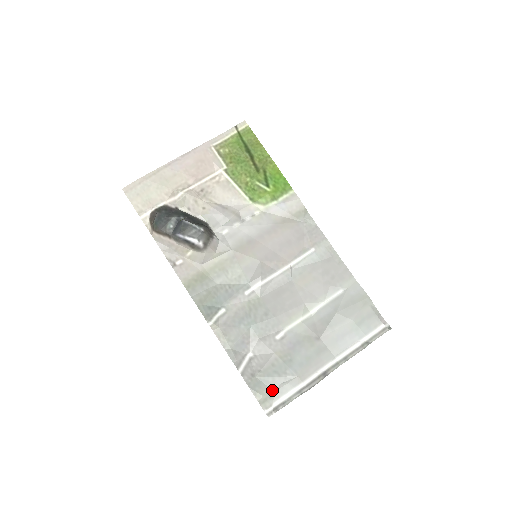
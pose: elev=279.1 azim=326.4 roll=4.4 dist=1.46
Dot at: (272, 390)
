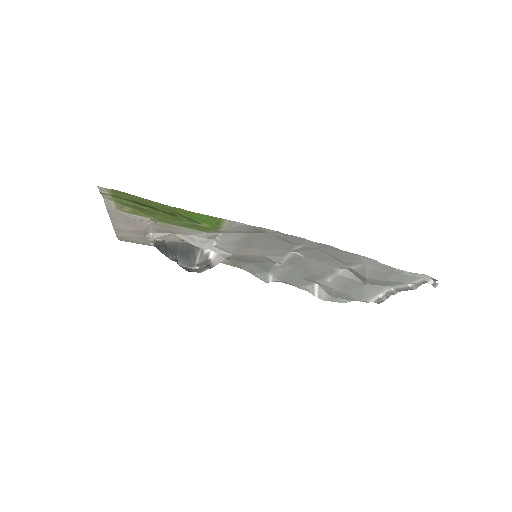
Dot at: (349, 300)
